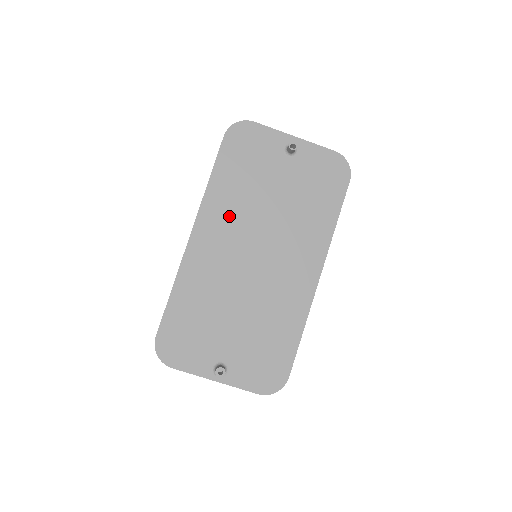
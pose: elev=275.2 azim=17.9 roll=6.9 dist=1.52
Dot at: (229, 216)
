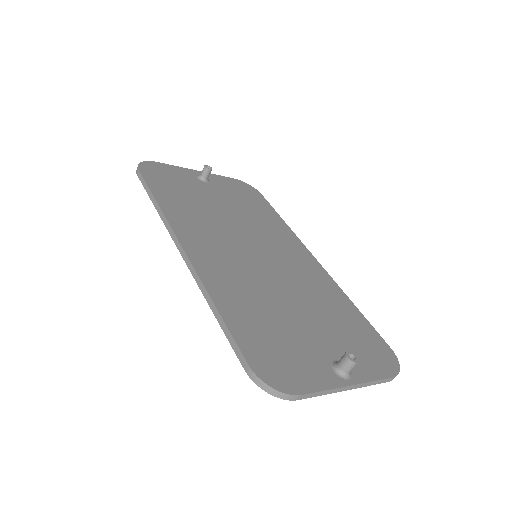
Dot at: (203, 227)
